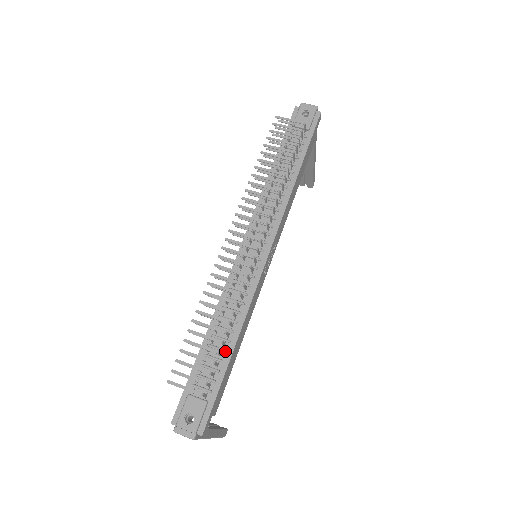
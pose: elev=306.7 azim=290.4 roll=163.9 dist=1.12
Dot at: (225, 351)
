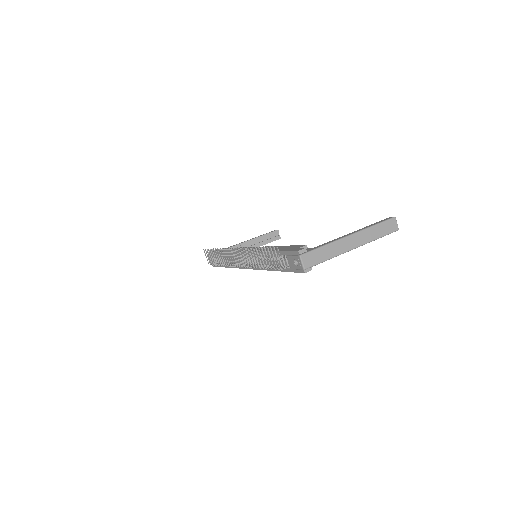
Dot at: occluded
